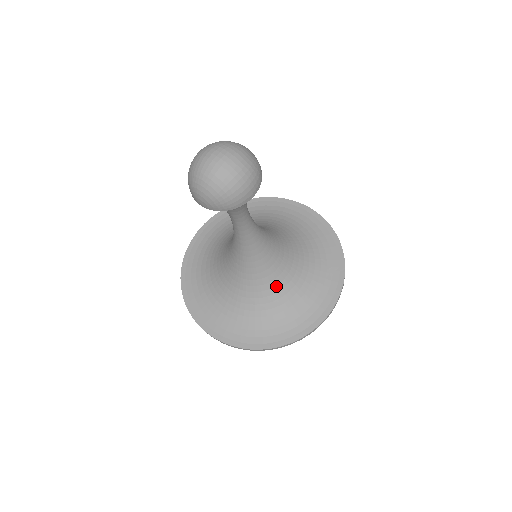
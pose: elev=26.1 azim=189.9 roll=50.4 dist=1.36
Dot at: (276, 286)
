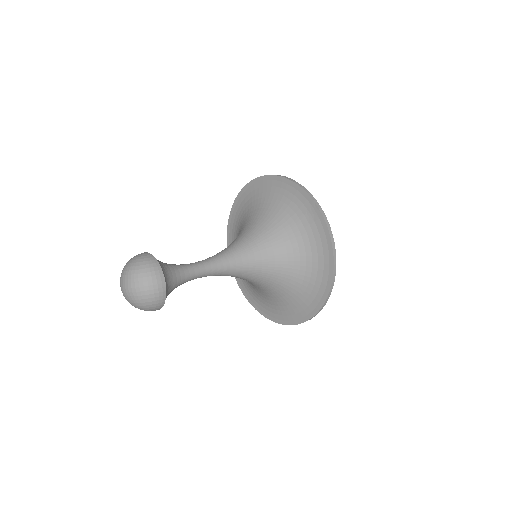
Dot at: (281, 267)
